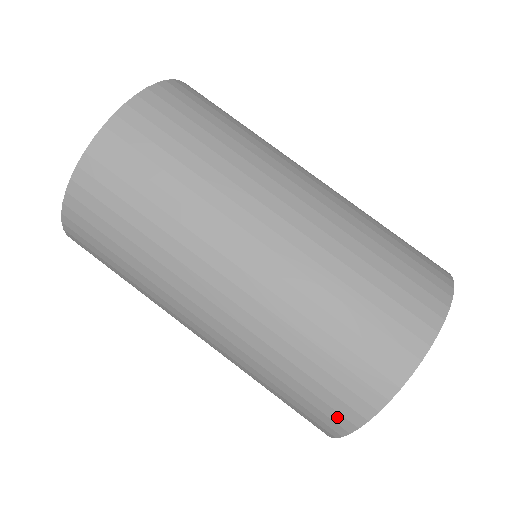
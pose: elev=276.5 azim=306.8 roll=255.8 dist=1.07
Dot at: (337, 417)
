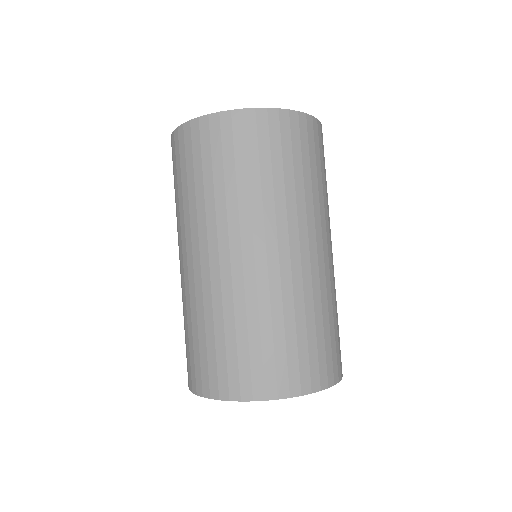
Dot at: (259, 383)
